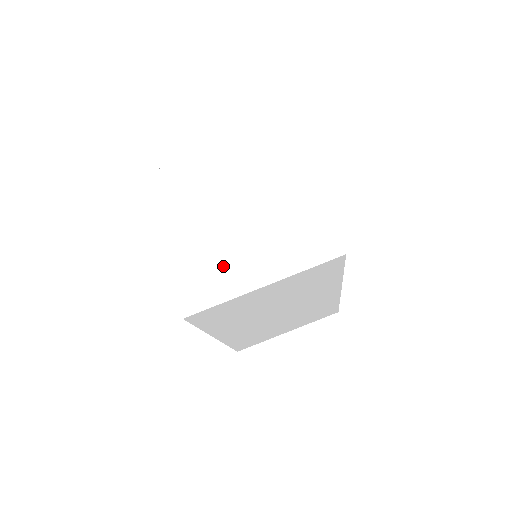
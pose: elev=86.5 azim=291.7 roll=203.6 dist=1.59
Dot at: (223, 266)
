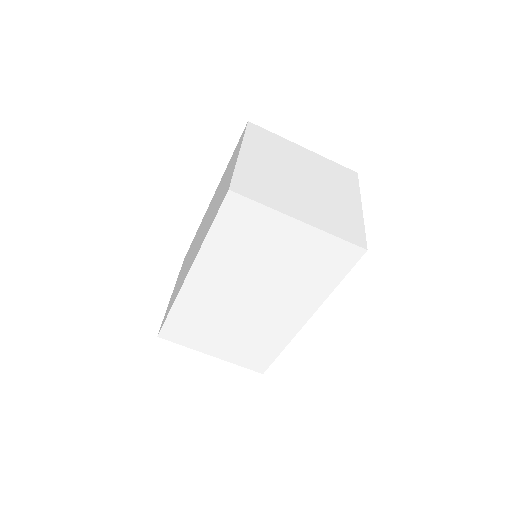
Dot at: (277, 192)
